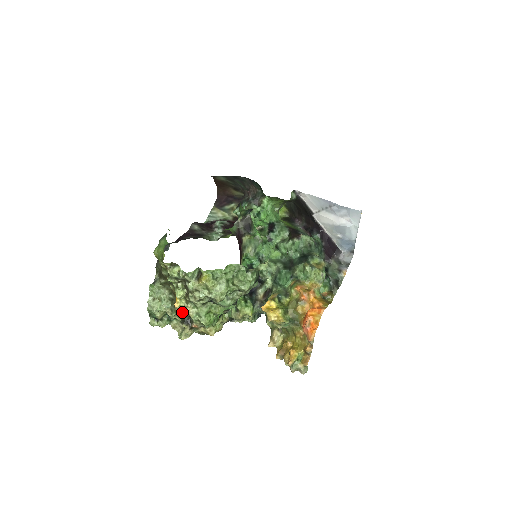
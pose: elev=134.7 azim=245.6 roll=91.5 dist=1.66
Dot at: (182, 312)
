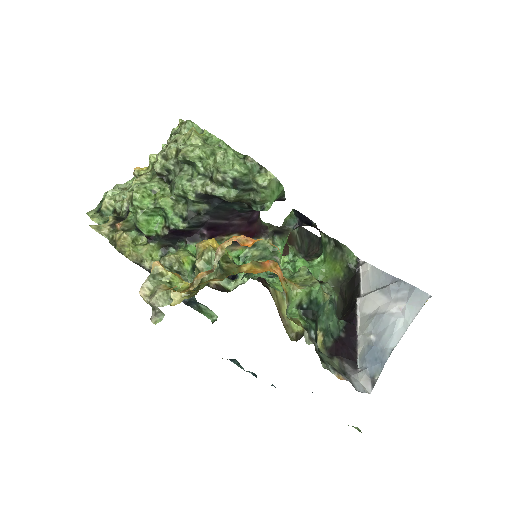
Dot at: (128, 207)
